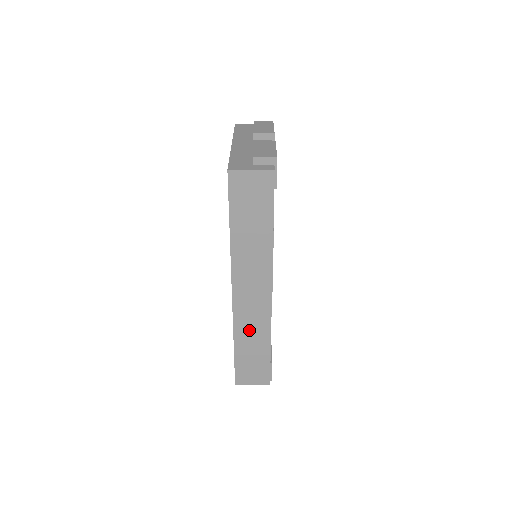
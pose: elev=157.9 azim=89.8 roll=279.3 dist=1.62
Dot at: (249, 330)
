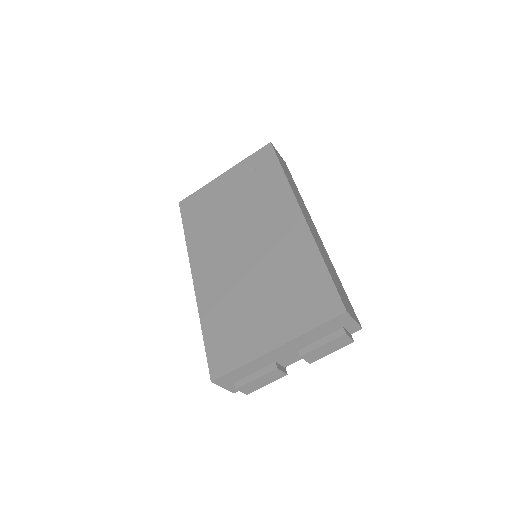
Dot at: (323, 252)
